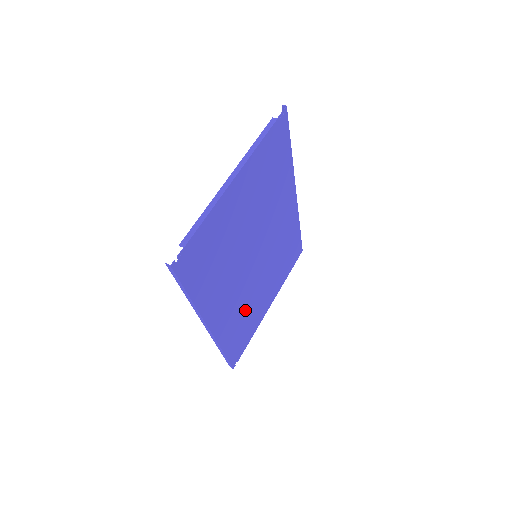
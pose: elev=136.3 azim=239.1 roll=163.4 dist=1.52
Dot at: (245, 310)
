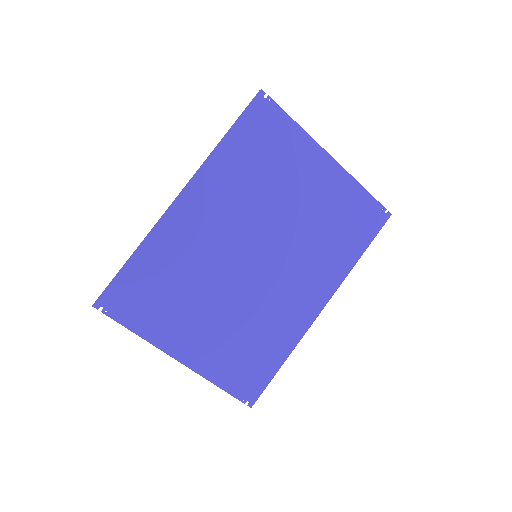
Dot at: (187, 277)
